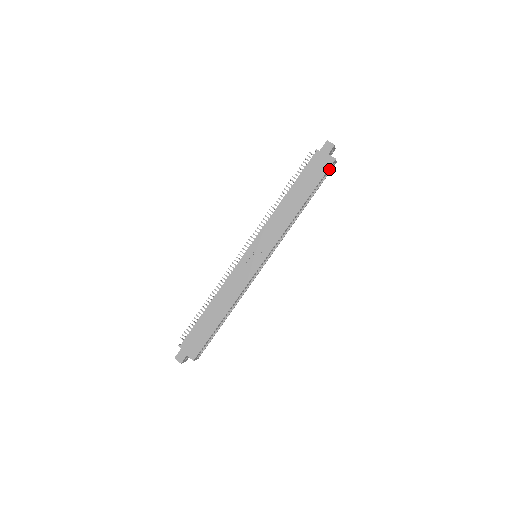
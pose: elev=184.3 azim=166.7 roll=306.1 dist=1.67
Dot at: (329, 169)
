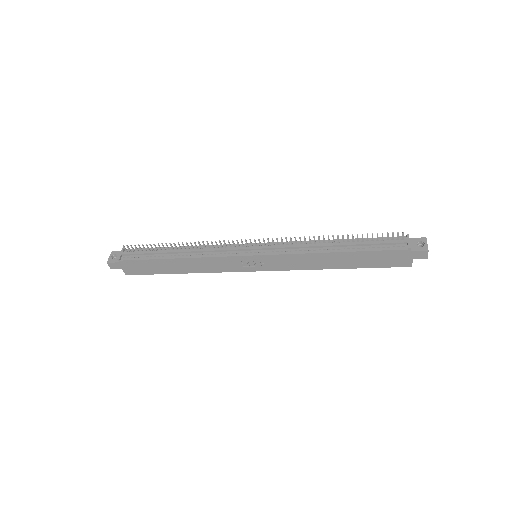
Dot at: occluded
